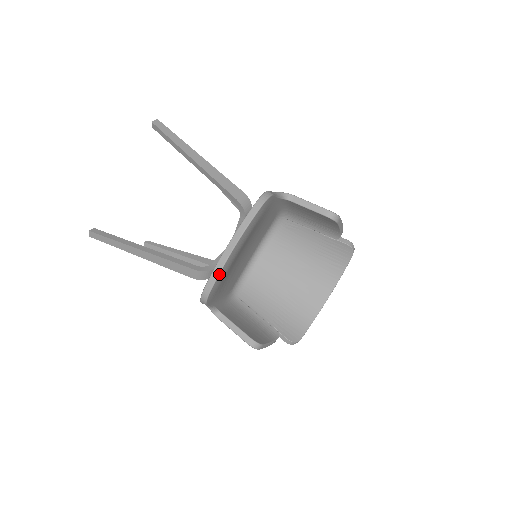
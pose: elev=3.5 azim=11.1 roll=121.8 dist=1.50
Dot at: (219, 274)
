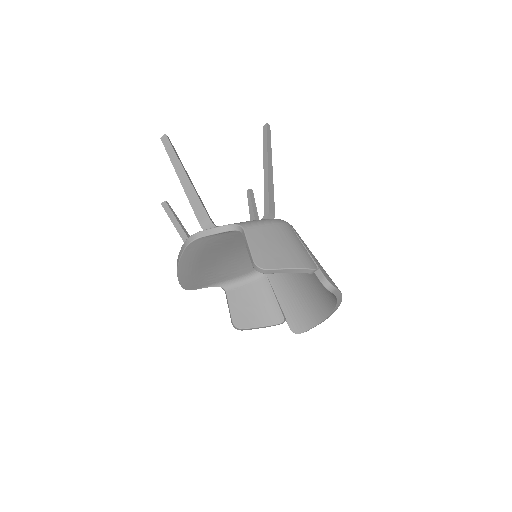
Dot at: (179, 281)
